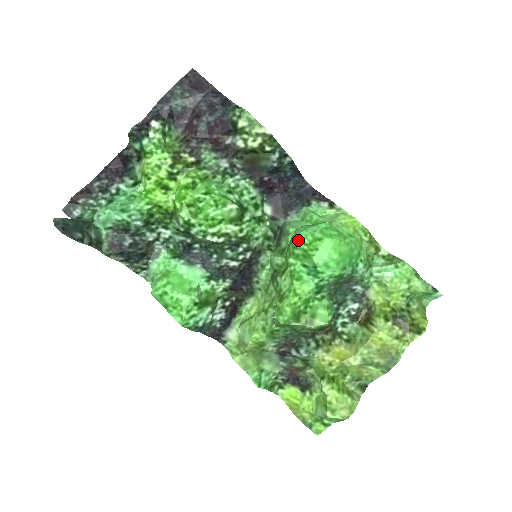
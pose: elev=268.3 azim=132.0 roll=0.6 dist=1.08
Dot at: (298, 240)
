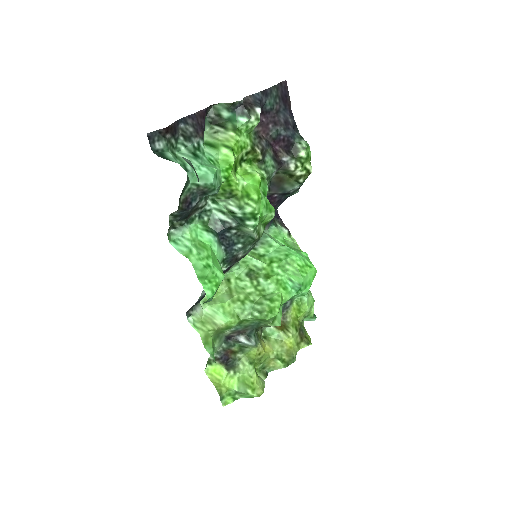
Dot at: (294, 259)
